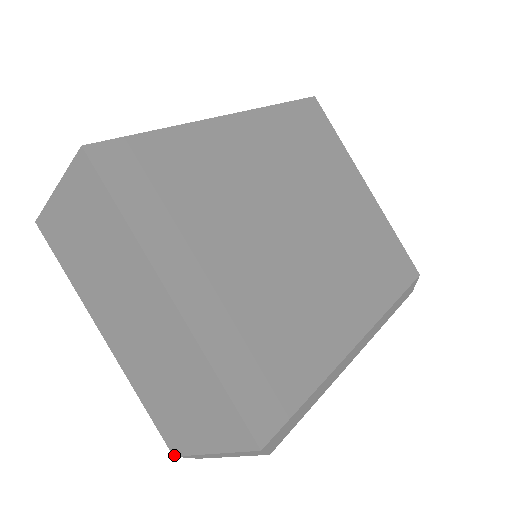
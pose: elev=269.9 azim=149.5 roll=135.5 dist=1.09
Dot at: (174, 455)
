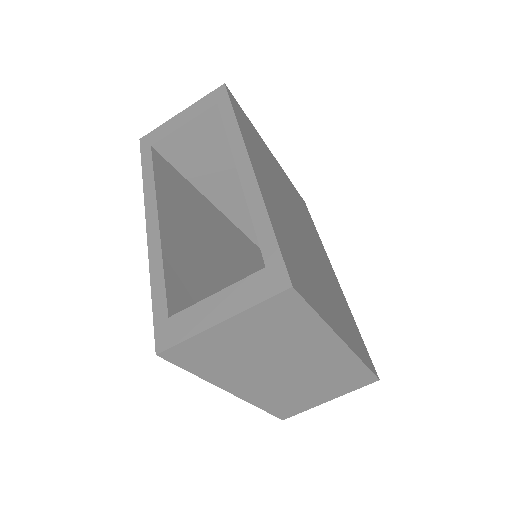
Dot at: (284, 419)
